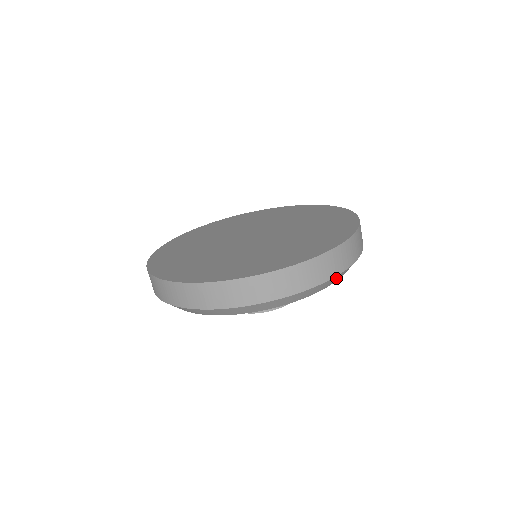
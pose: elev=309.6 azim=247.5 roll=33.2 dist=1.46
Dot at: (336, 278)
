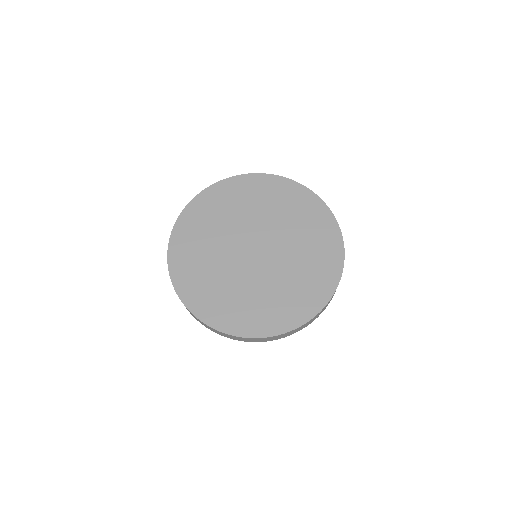
Dot at: occluded
